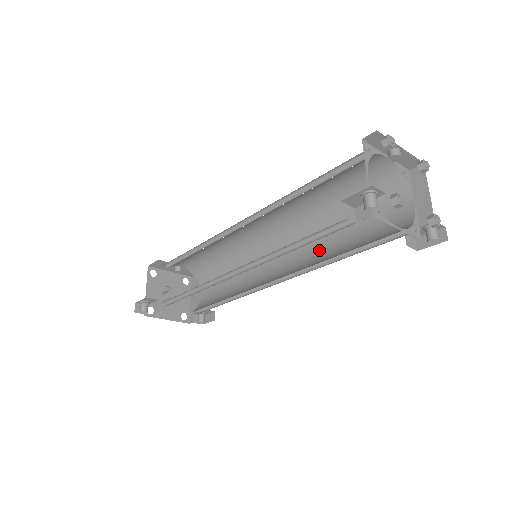
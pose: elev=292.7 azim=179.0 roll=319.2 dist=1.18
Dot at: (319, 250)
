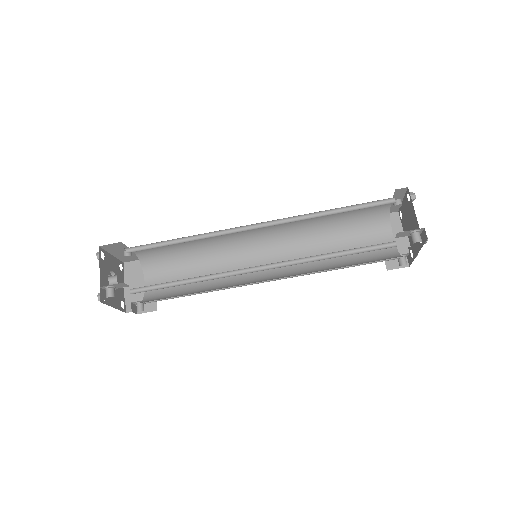
Dot at: occluded
